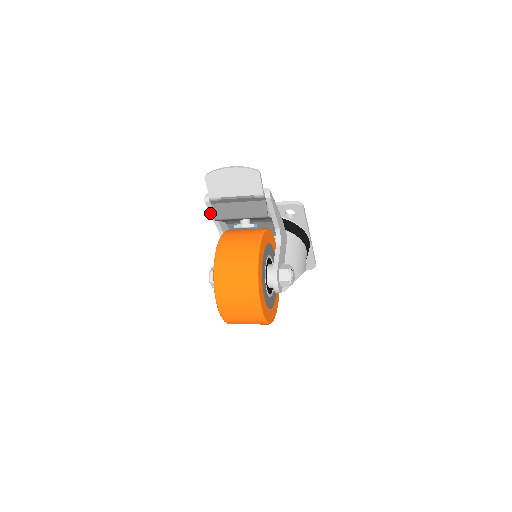
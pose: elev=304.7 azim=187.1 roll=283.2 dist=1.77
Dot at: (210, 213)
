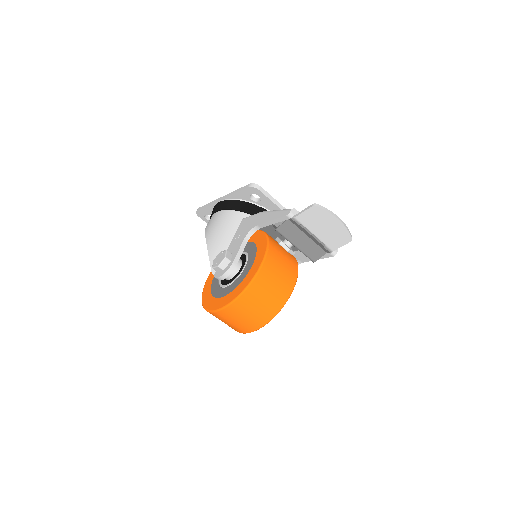
Dot at: (275, 219)
